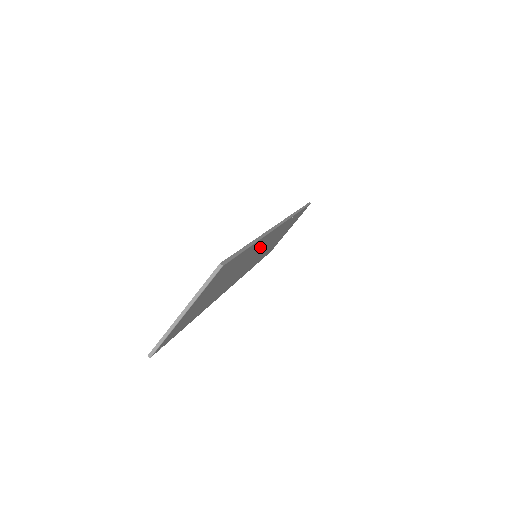
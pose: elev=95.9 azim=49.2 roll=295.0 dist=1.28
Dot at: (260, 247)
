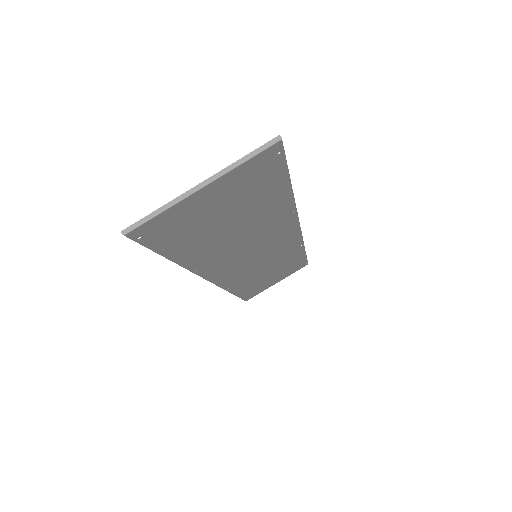
Dot at: (272, 236)
